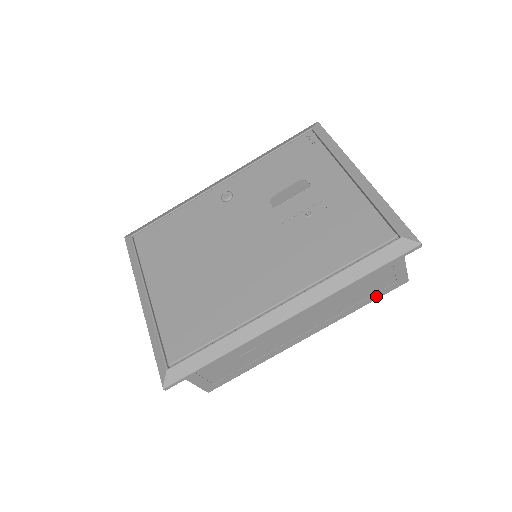
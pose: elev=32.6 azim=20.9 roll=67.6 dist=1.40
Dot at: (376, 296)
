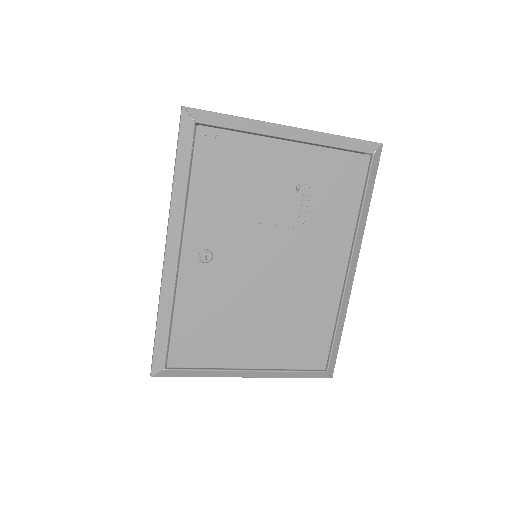
Dot at: occluded
